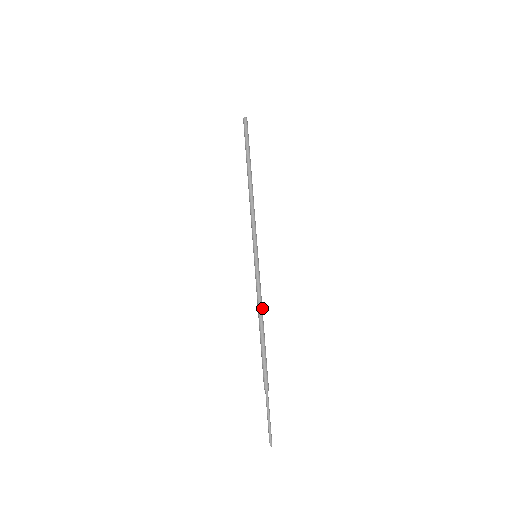
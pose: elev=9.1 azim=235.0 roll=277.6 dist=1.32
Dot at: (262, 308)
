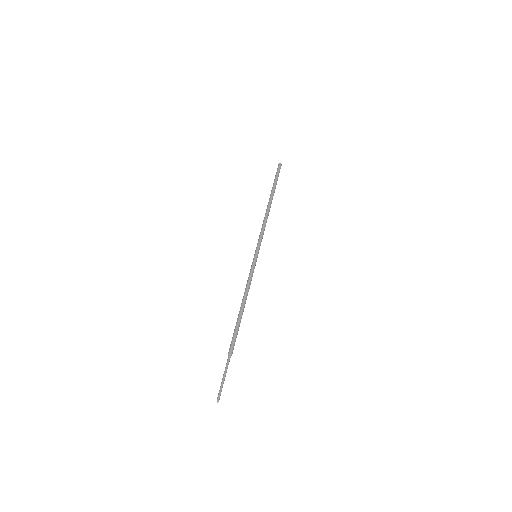
Dot at: occluded
